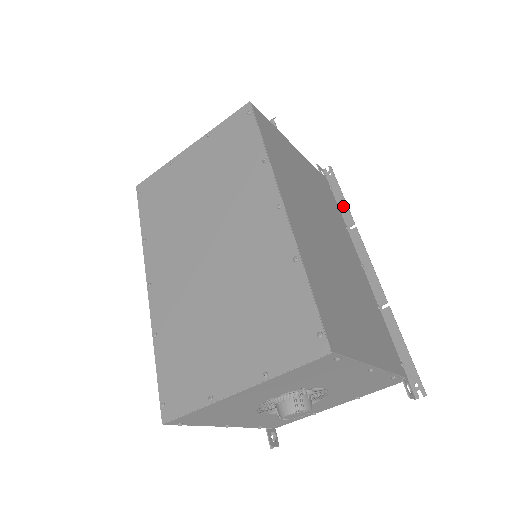
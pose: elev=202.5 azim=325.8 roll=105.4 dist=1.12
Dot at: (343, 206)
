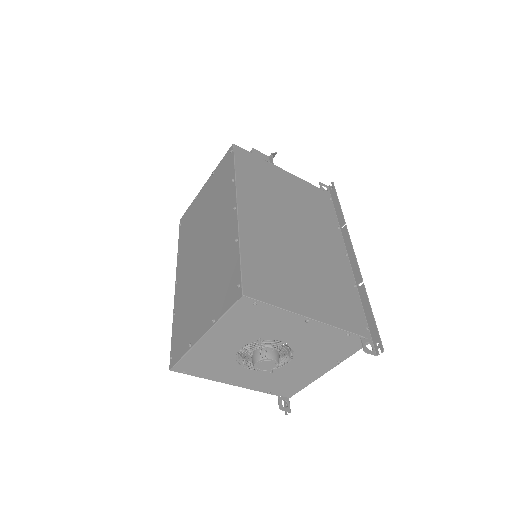
Dot at: (338, 211)
